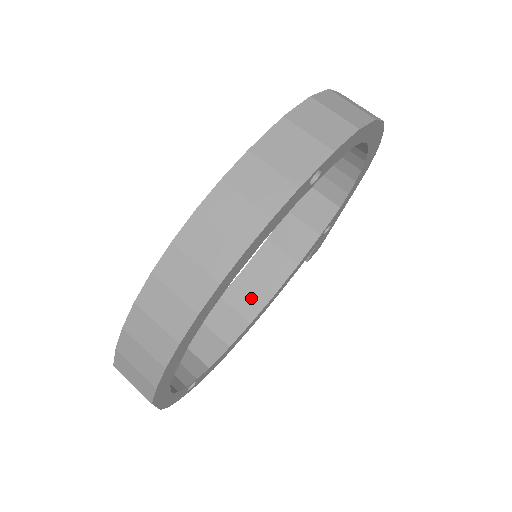
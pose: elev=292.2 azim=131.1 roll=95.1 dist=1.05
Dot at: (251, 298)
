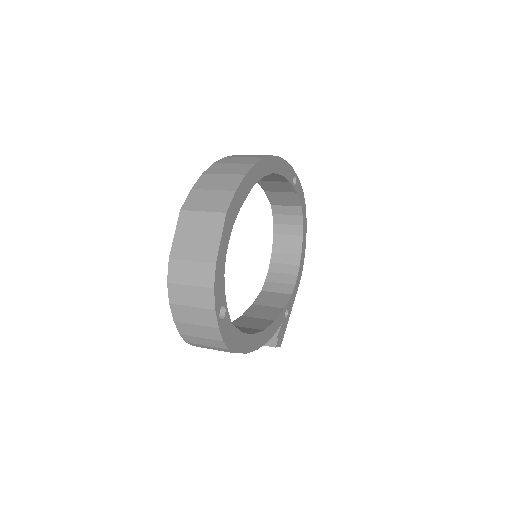
Dot at: (244, 330)
